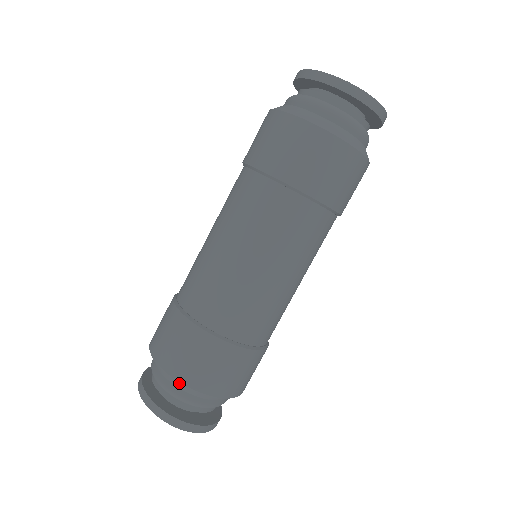
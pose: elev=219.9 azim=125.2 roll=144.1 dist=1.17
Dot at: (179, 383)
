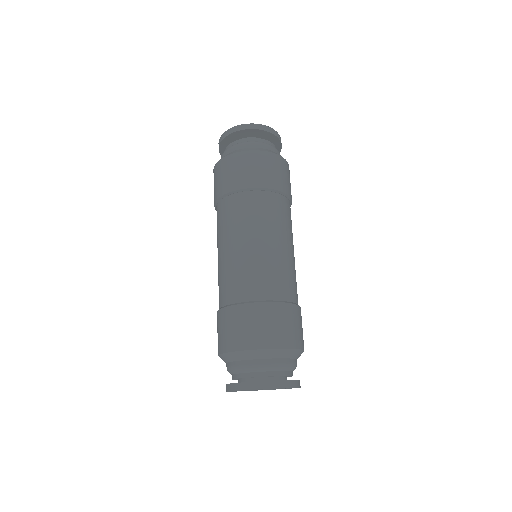
Dot at: (236, 353)
